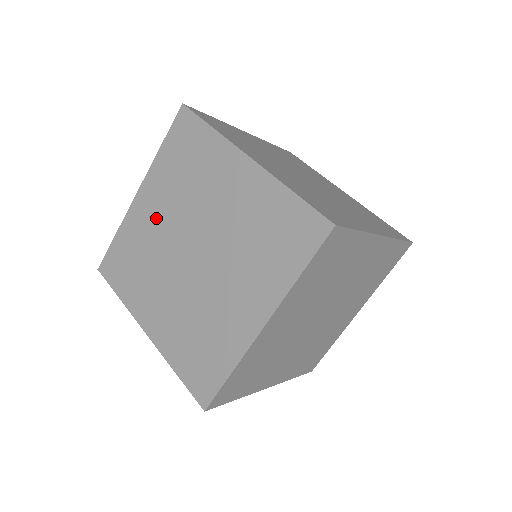
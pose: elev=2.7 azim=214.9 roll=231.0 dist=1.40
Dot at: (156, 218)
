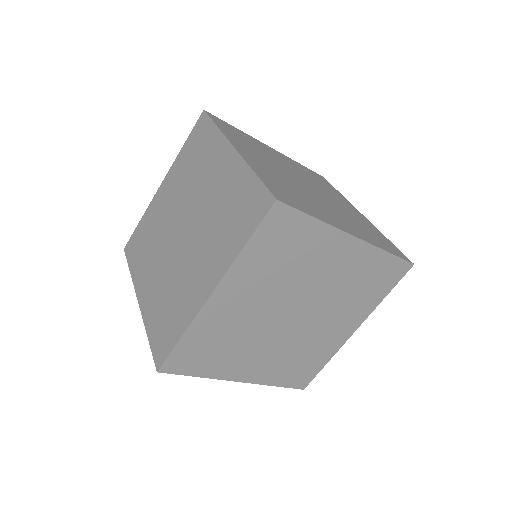
Dot at: (245, 307)
